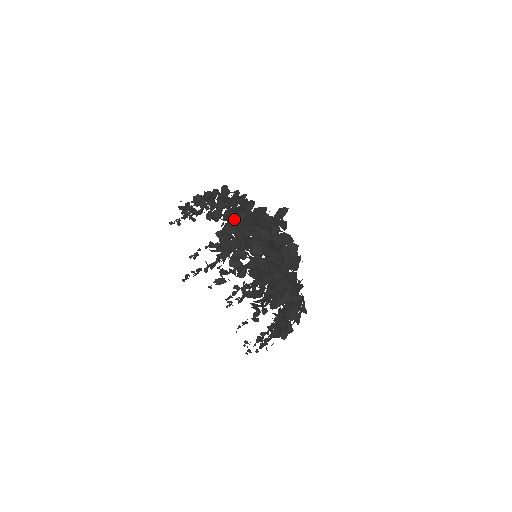
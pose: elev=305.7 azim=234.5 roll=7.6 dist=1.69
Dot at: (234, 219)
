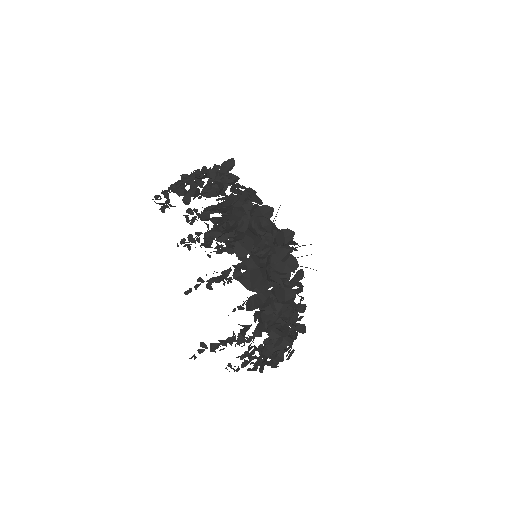
Dot at: (226, 224)
